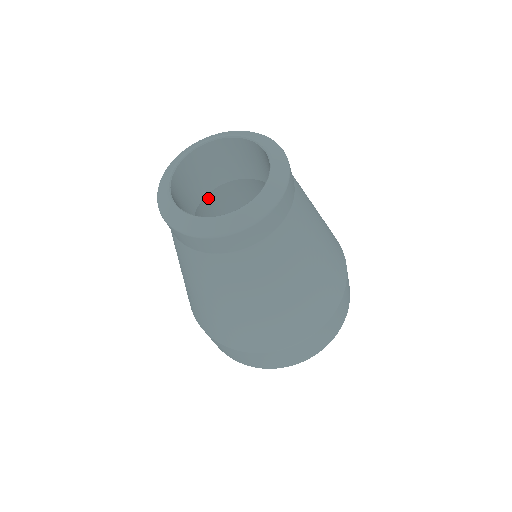
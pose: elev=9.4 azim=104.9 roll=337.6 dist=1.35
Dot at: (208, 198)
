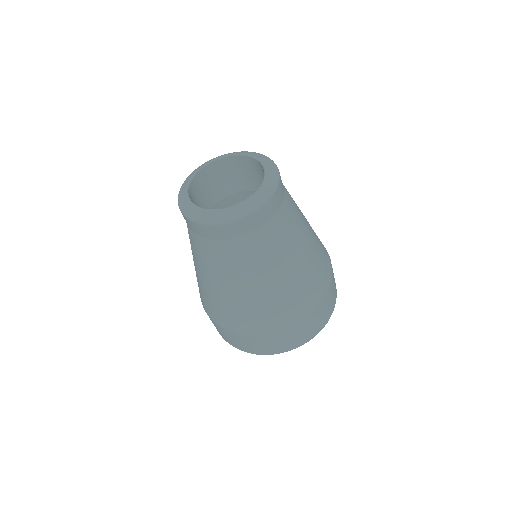
Dot at: (231, 198)
